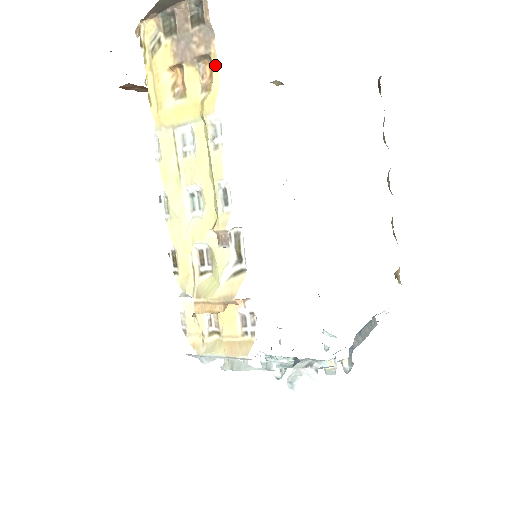
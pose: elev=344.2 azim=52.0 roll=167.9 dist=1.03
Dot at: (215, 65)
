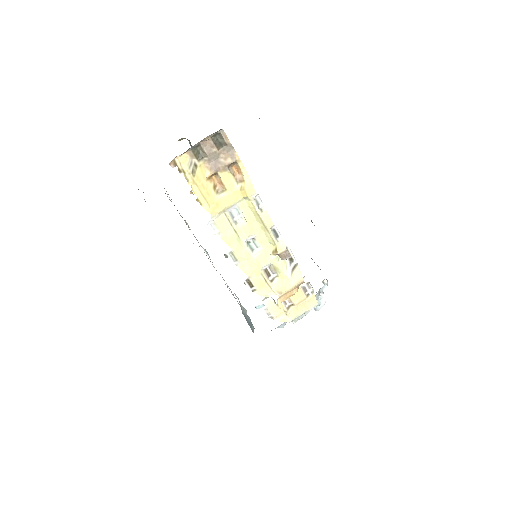
Dot at: (242, 166)
